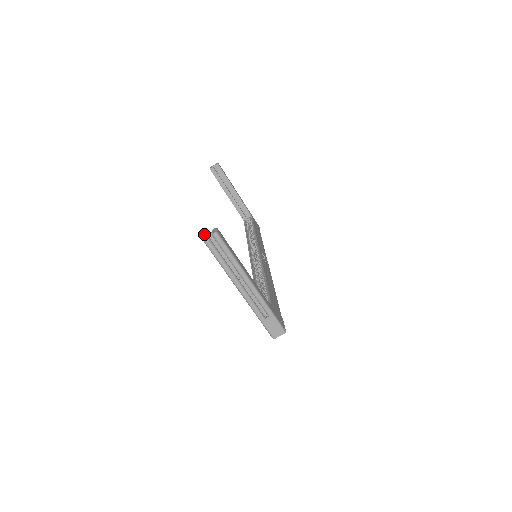
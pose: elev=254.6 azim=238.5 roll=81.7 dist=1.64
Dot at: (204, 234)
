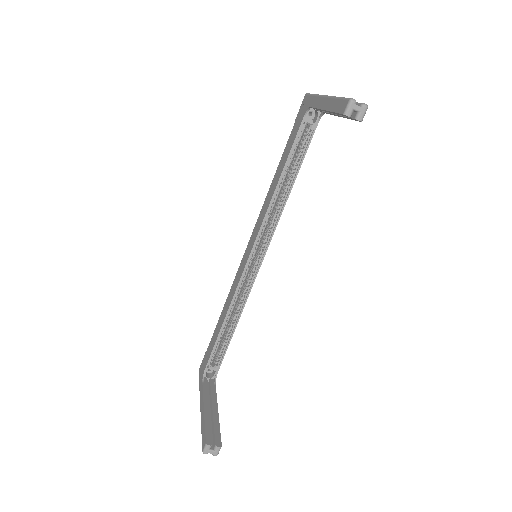
Dot at: (208, 446)
